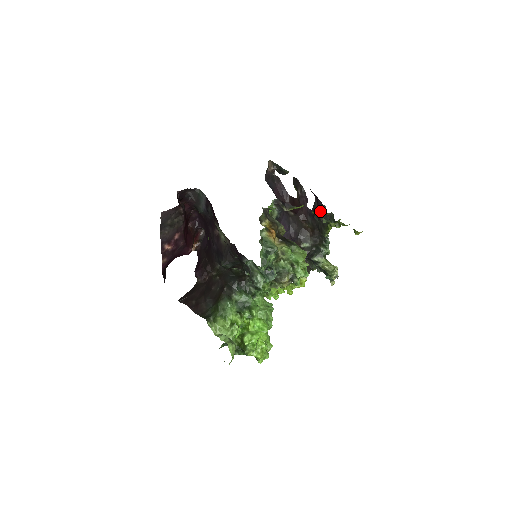
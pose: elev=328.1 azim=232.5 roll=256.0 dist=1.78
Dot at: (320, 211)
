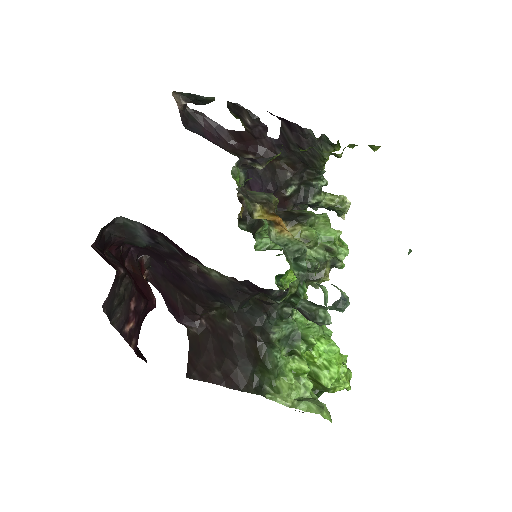
Dot at: (299, 138)
